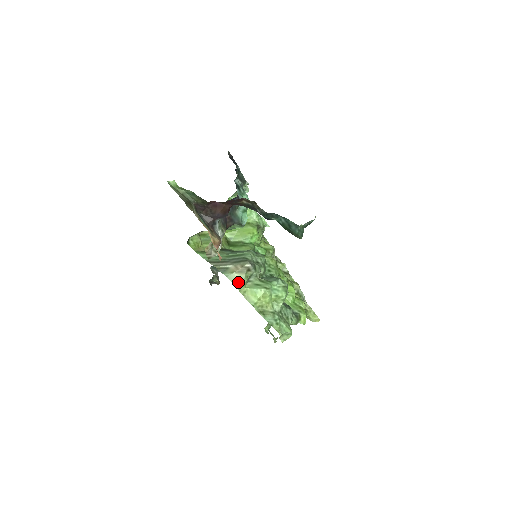
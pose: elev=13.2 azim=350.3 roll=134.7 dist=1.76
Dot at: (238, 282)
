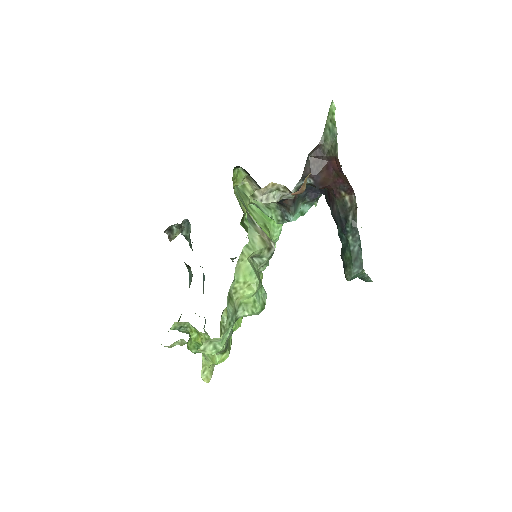
Dot at: (252, 244)
